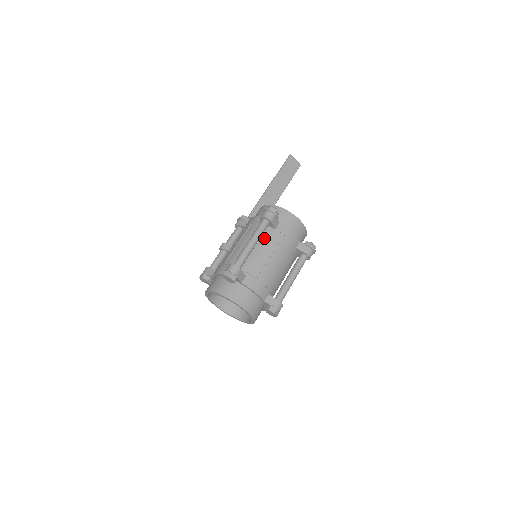
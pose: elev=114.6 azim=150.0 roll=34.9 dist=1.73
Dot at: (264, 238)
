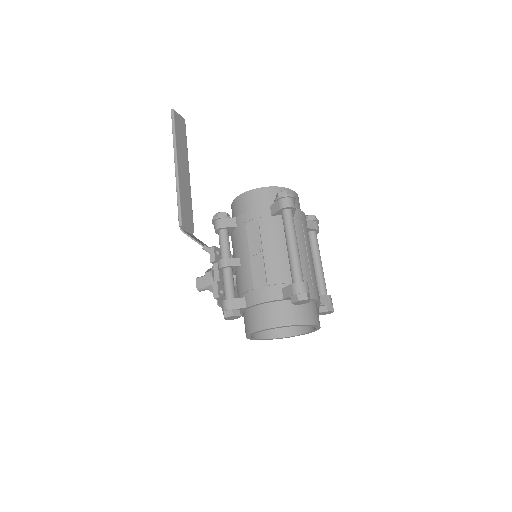
Dot at: occluded
